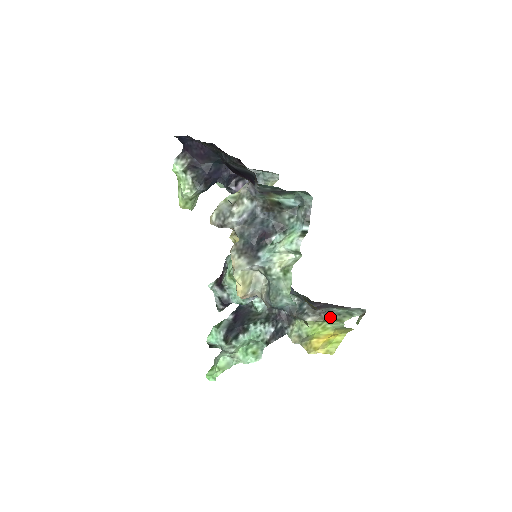
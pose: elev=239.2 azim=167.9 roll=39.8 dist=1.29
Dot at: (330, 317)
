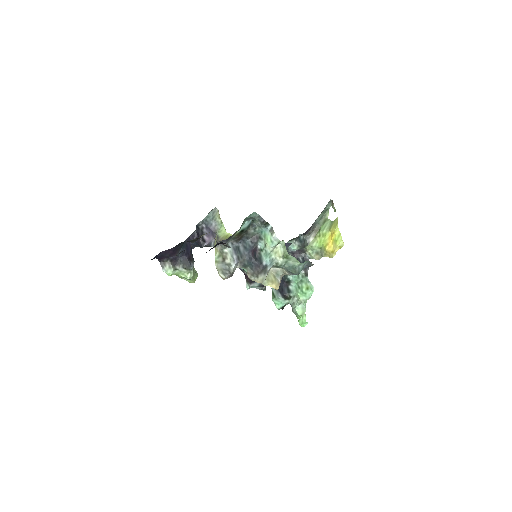
Dot at: (319, 226)
